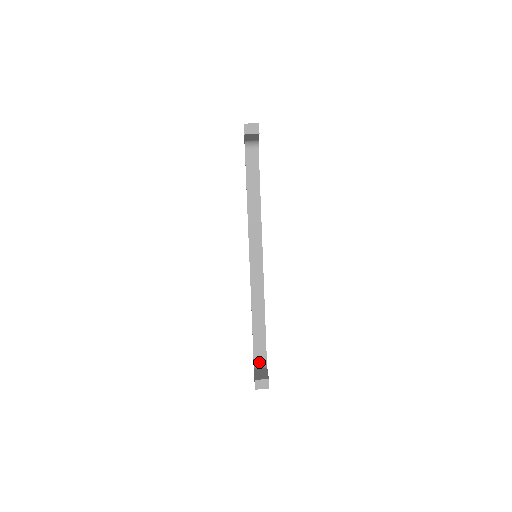
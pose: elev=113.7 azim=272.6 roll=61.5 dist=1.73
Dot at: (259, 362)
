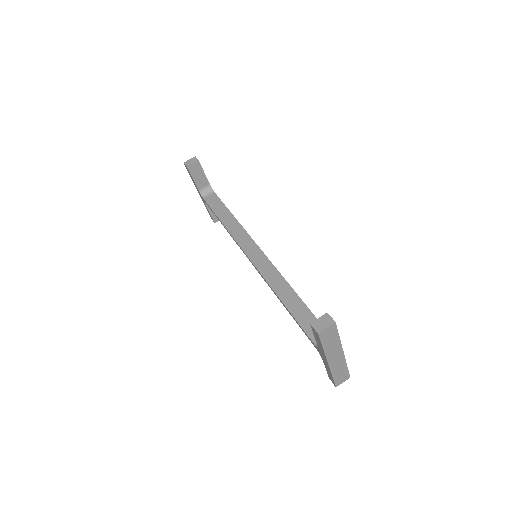
Dot at: occluded
